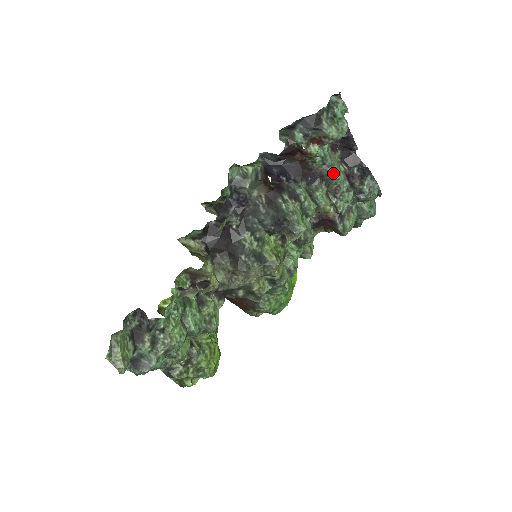
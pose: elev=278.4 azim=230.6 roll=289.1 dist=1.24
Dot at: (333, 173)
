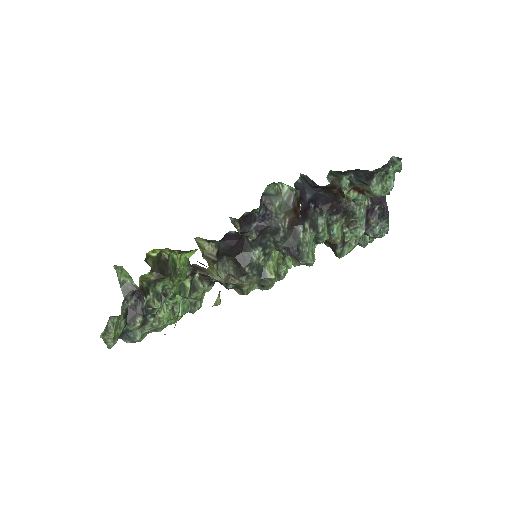
Dot at: (357, 212)
